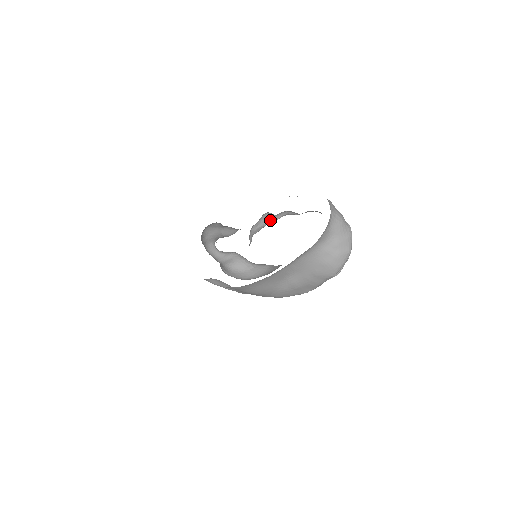
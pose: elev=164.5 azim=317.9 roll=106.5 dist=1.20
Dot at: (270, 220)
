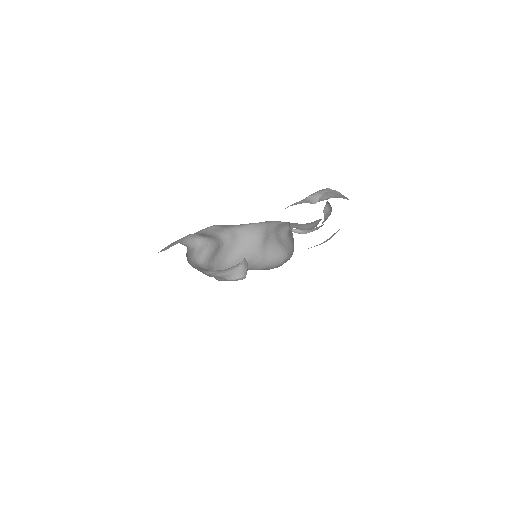
Dot at: occluded
